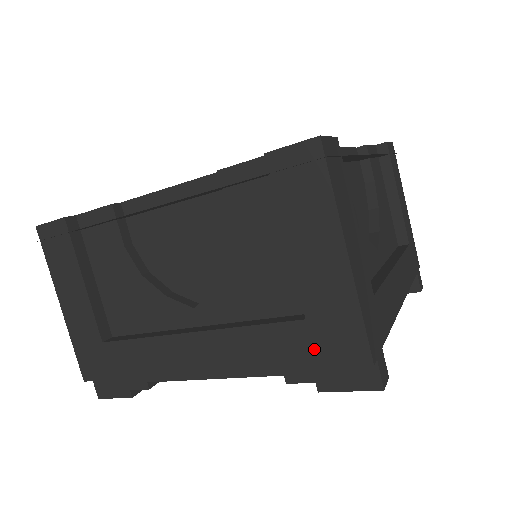
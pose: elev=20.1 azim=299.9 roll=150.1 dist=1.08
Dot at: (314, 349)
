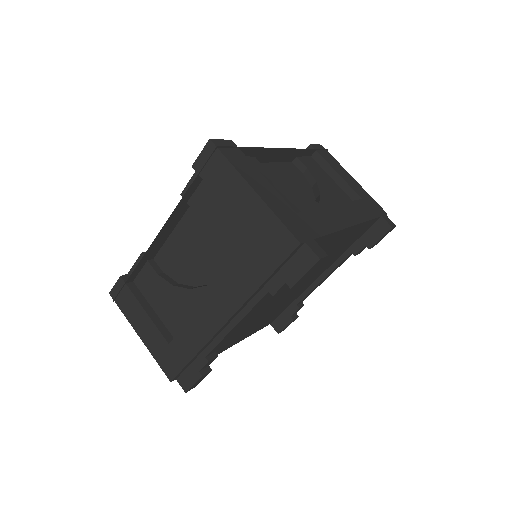
Dot at: (269, 258)
